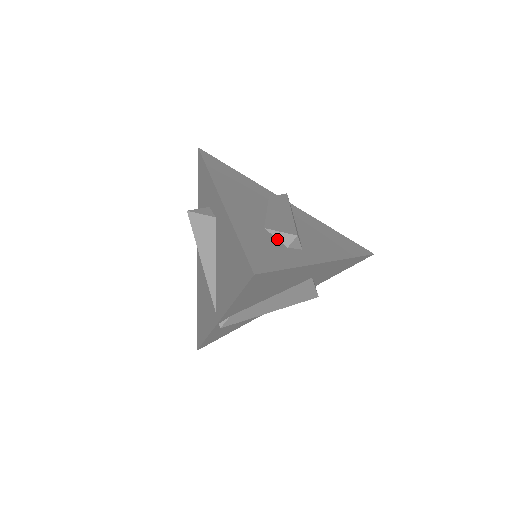
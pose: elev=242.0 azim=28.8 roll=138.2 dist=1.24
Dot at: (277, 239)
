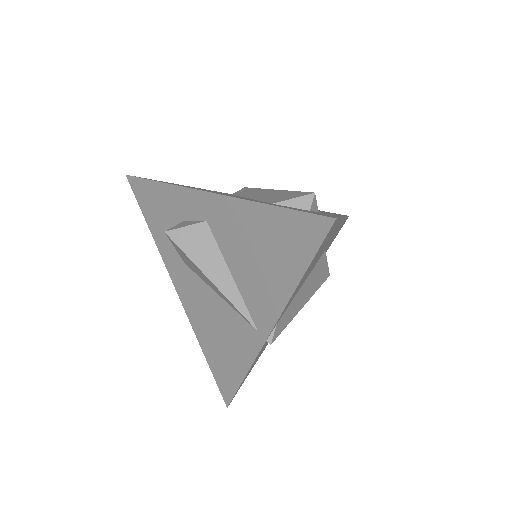
Dot at: occluded
